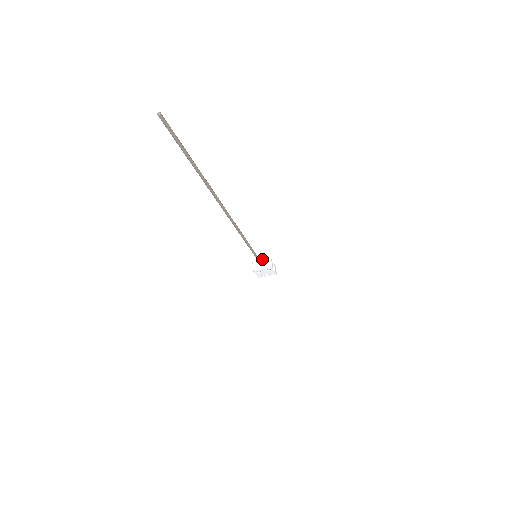
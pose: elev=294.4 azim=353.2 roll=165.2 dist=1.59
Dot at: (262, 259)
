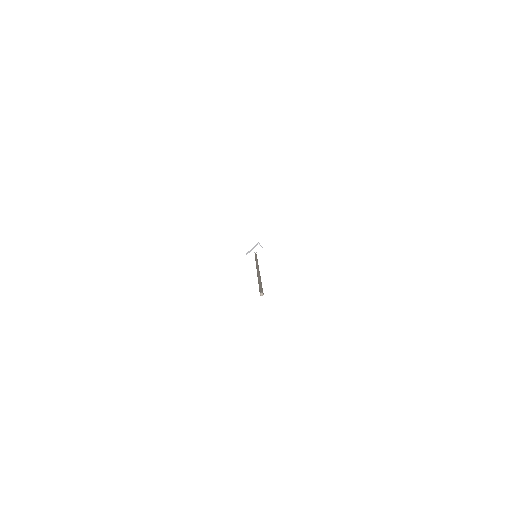
Dot at: (252, 249)
